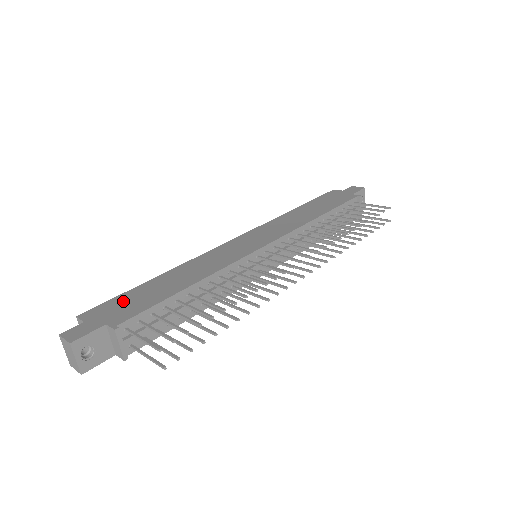
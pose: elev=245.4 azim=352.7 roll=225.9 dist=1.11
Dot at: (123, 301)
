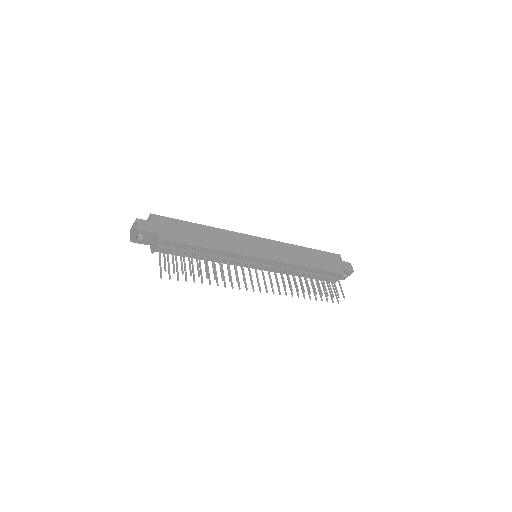
Dot at: (175, 226)
